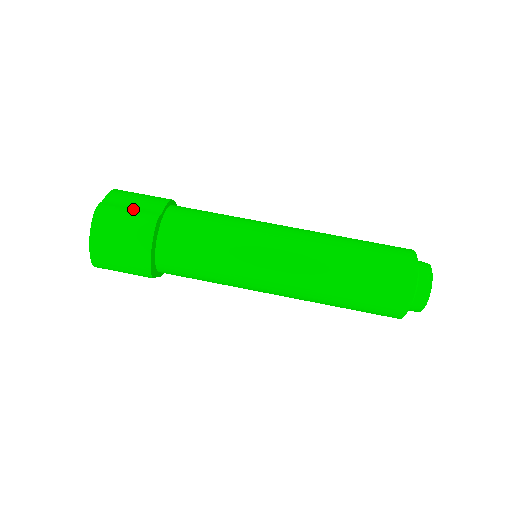
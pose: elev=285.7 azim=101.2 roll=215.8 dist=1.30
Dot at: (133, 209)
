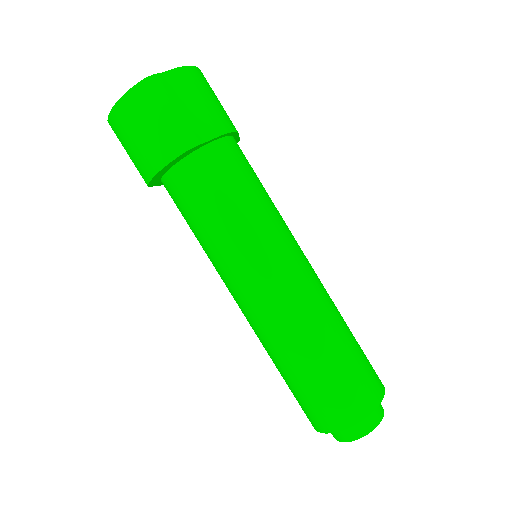
Dot at: (183, 112)
